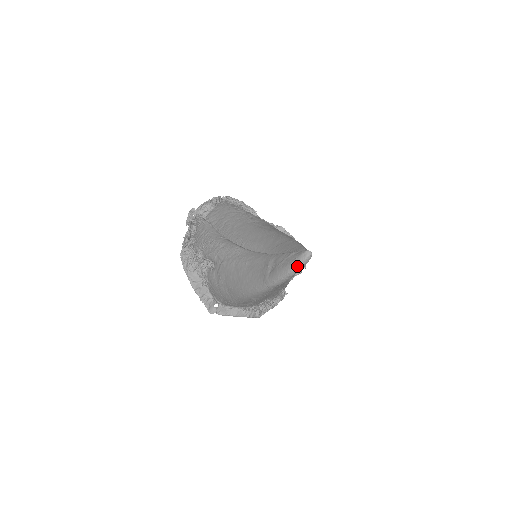
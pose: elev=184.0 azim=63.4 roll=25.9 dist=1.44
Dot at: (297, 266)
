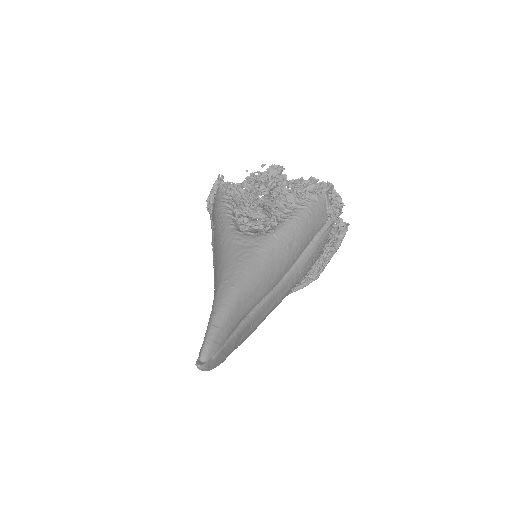
Dot at: occluded
